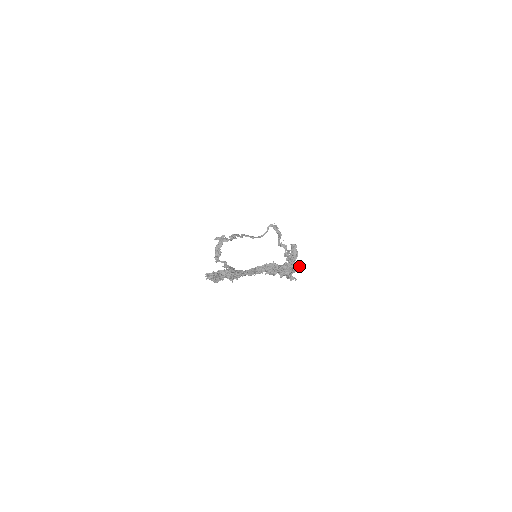
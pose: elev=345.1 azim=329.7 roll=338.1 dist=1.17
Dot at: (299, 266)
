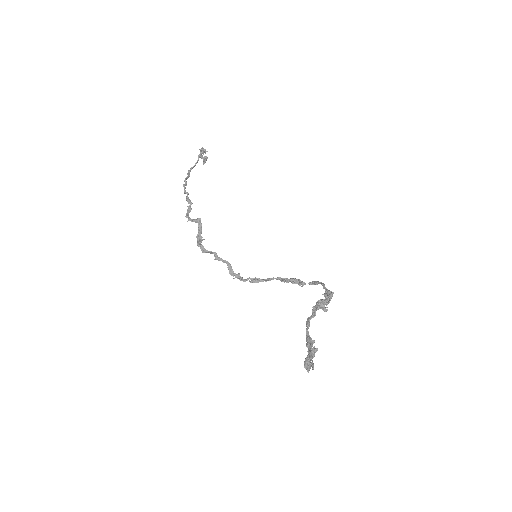
Dot at: occluded
